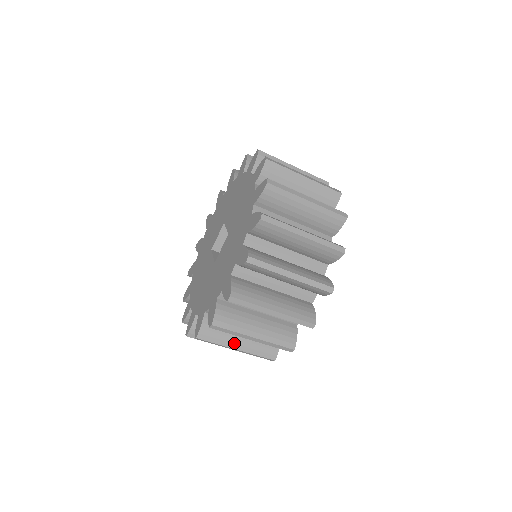
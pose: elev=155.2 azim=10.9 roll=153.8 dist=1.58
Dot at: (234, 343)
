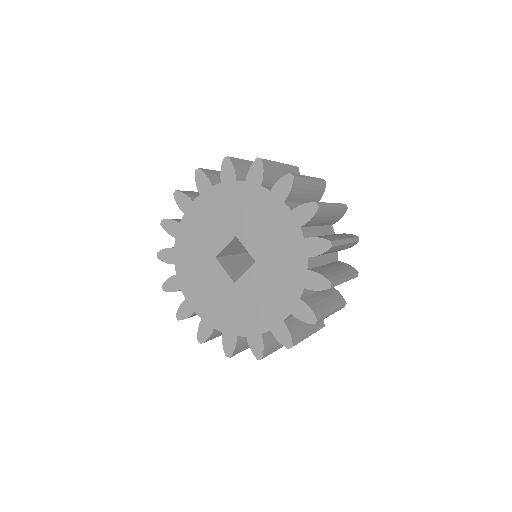
Dot at: occluded
